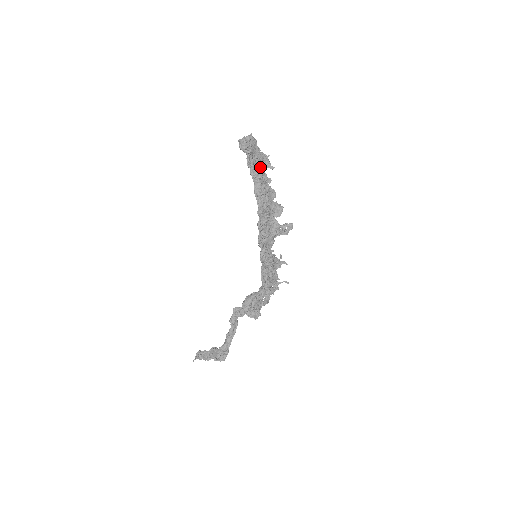
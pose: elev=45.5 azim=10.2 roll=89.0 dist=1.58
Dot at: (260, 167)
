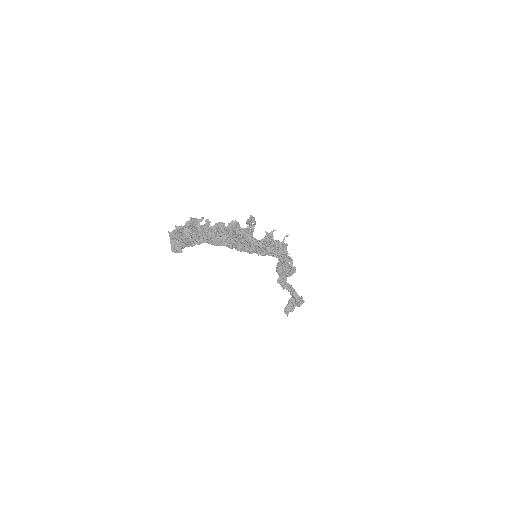
Dot at: (197, 233)
